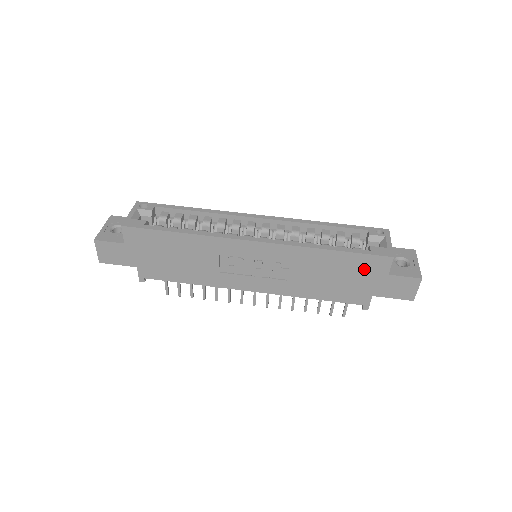
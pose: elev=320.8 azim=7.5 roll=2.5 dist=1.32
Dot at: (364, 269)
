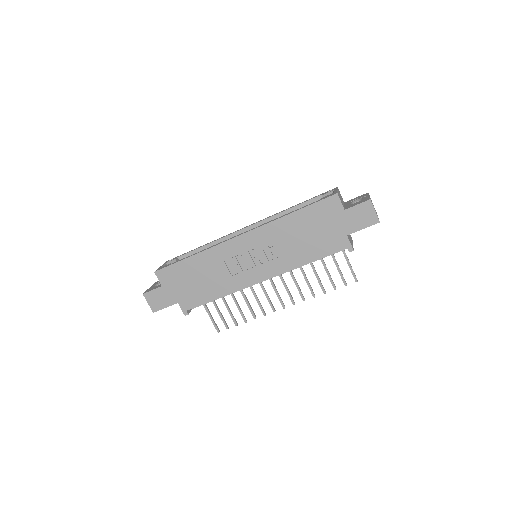
Dot at: (325, 215)
